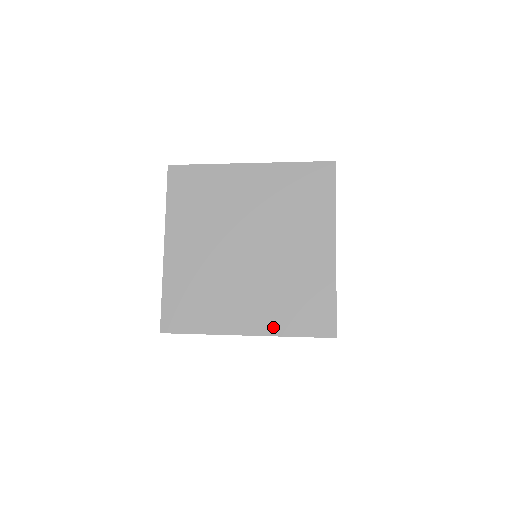
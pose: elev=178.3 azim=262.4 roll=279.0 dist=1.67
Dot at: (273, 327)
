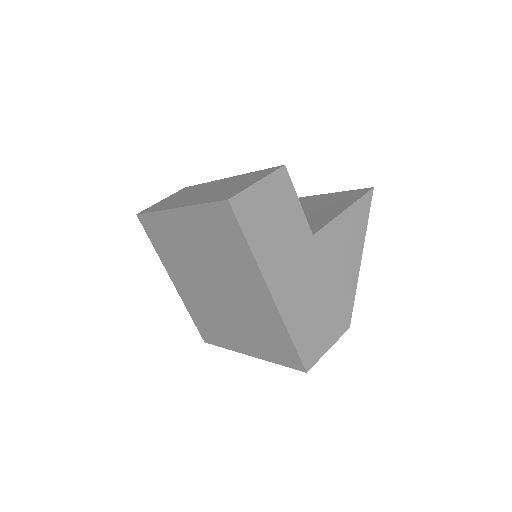
Dot at: (261, 353)
